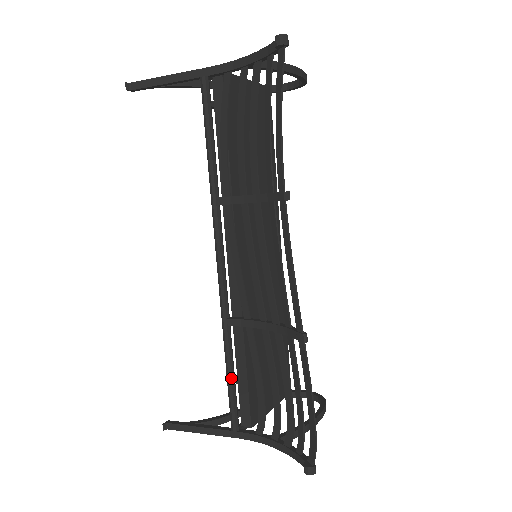
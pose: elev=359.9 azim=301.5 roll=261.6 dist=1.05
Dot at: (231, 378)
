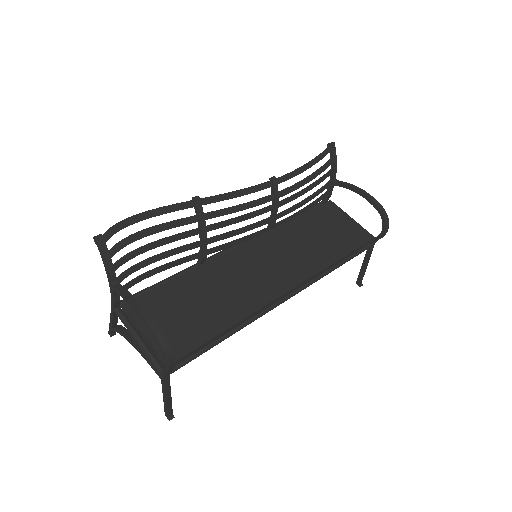
Dot at: (160, 281)
